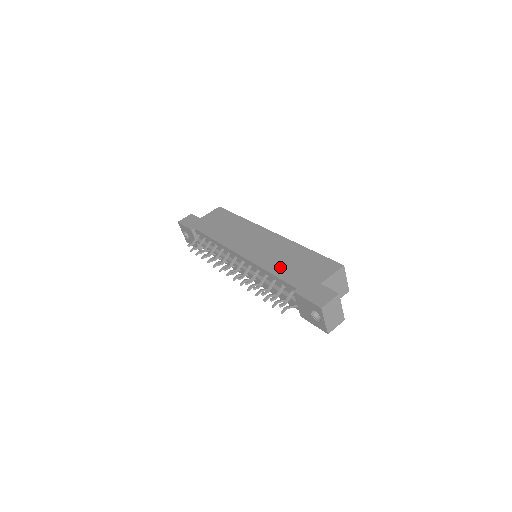
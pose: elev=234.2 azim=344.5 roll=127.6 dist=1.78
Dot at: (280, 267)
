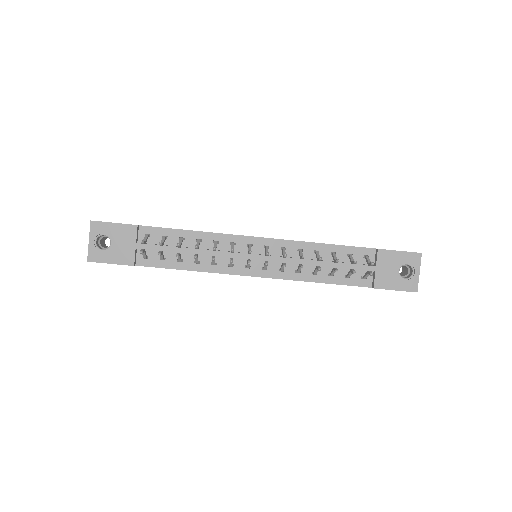
Dot at: occluded
